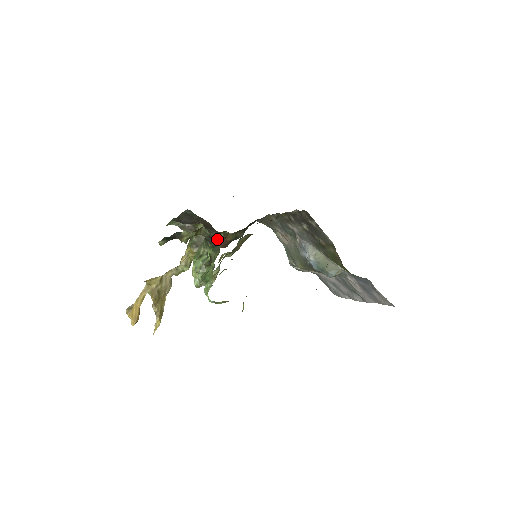
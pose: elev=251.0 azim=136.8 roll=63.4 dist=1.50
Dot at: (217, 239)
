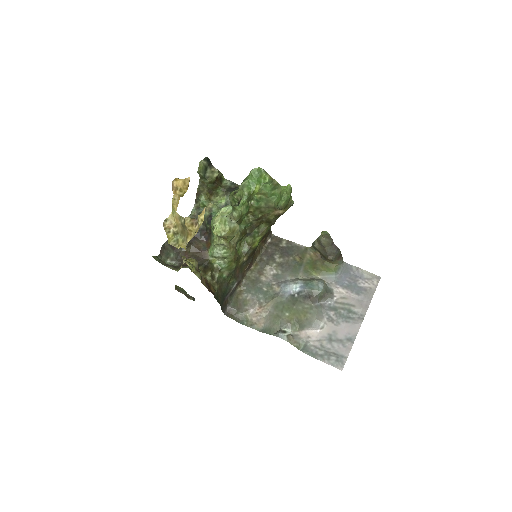
Dot at: occluded
